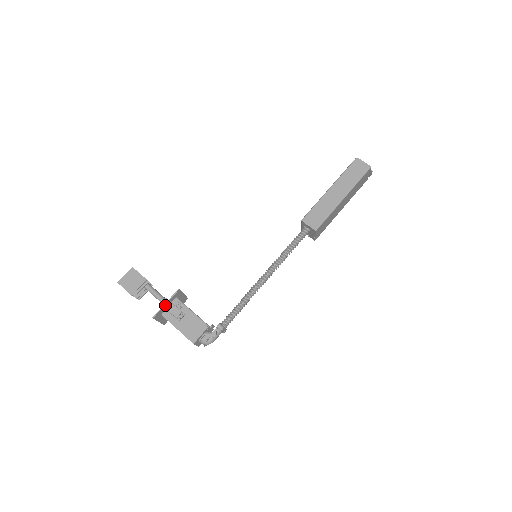
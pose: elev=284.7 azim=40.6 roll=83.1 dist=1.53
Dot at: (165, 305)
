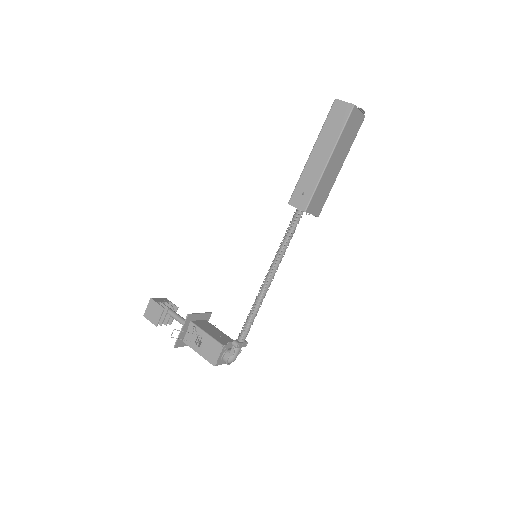
Dot at: (181, 333)
